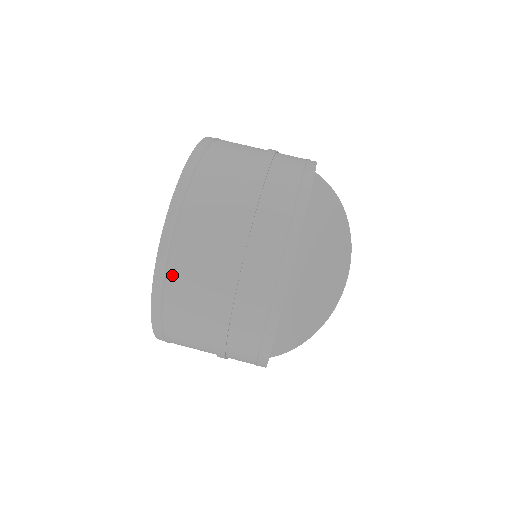
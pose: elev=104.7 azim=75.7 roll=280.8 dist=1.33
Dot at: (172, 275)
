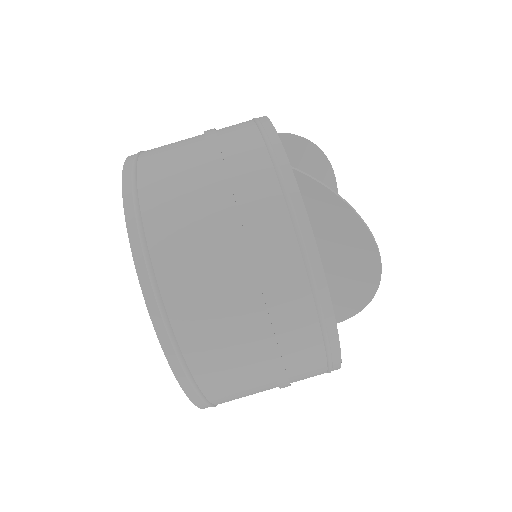
Dot at: (220, 403)
